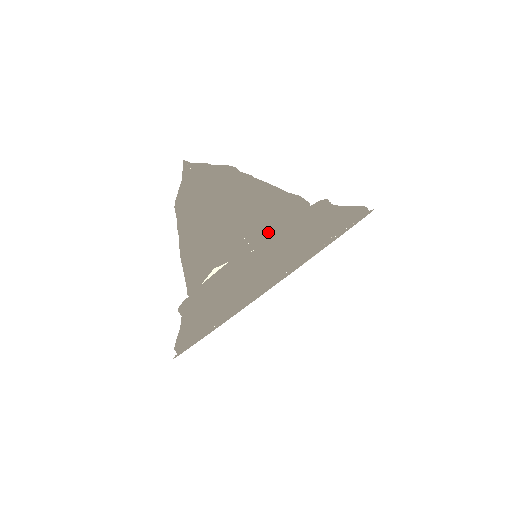
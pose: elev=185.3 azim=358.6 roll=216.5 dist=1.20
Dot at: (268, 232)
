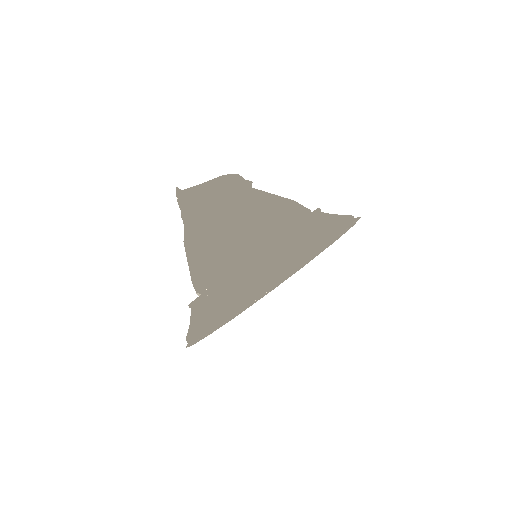
Dot at: (222, 277)
